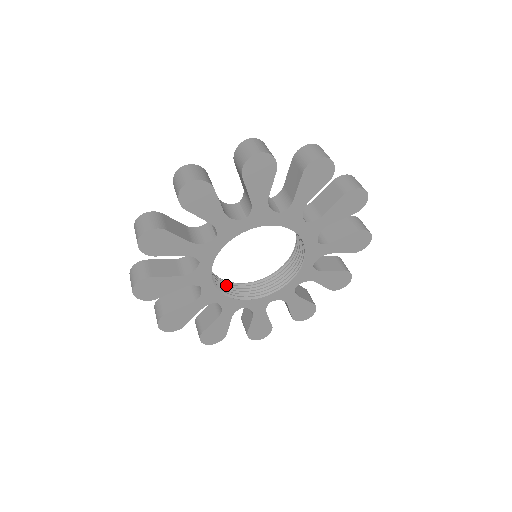
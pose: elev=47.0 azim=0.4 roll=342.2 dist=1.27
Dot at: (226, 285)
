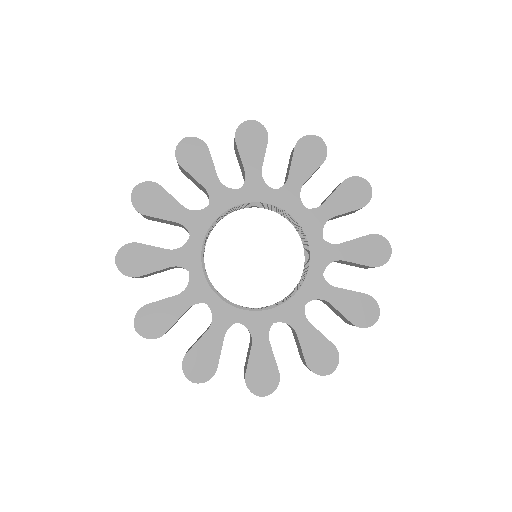
Dot at: occluded
